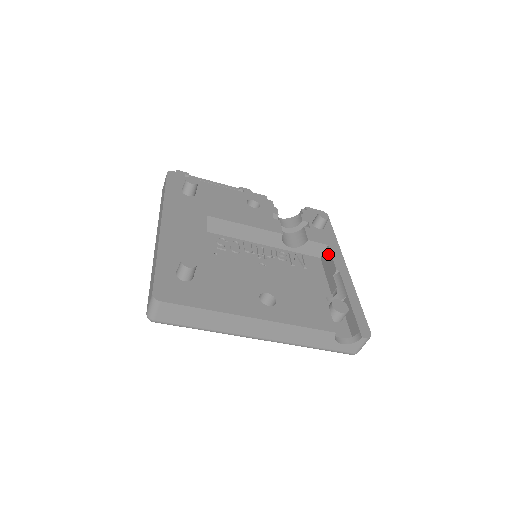
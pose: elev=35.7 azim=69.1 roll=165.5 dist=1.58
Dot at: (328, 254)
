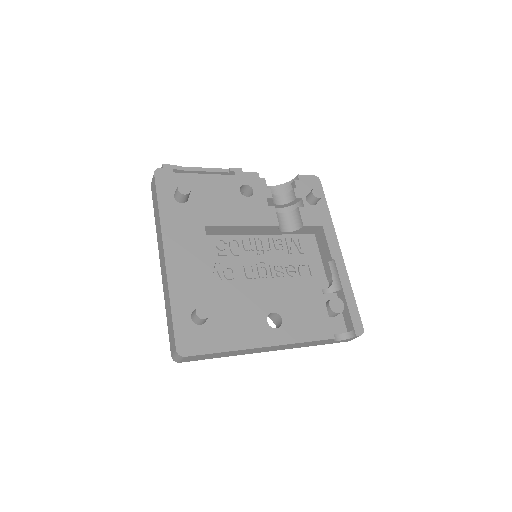
Dot at: (323, 236)
